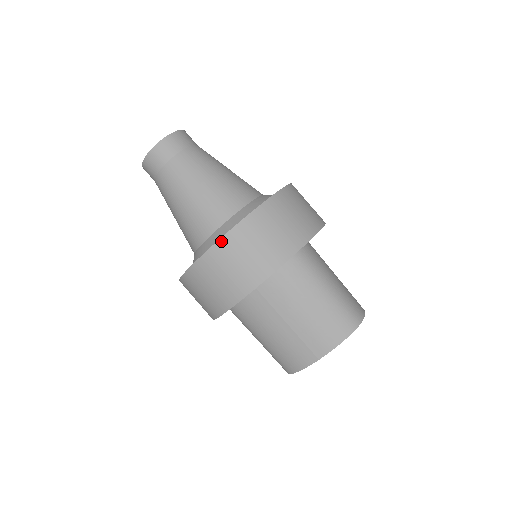
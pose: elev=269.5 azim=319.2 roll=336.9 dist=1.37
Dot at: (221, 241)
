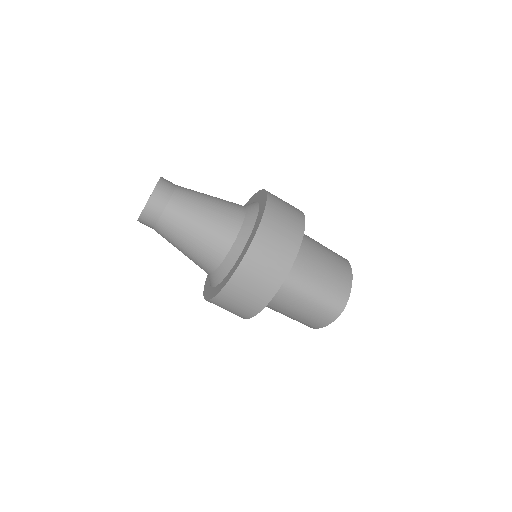
Dot at: (215, 298)
